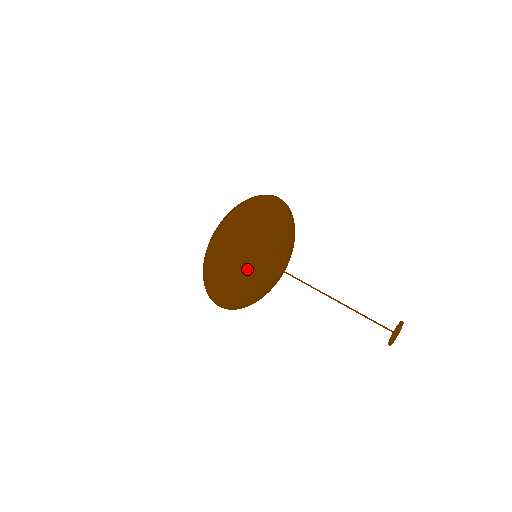
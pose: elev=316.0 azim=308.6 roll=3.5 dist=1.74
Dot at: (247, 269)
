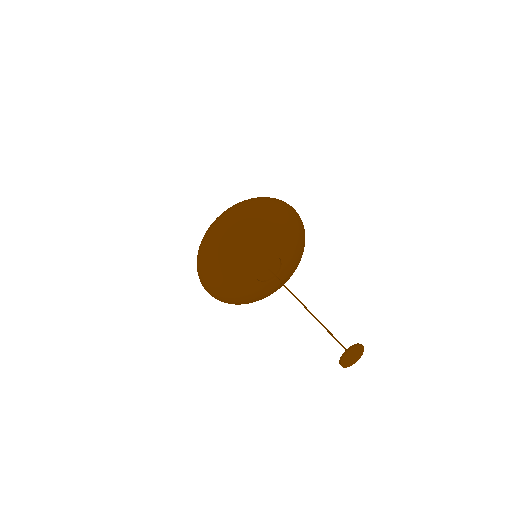
Dot at: (229, 275)
